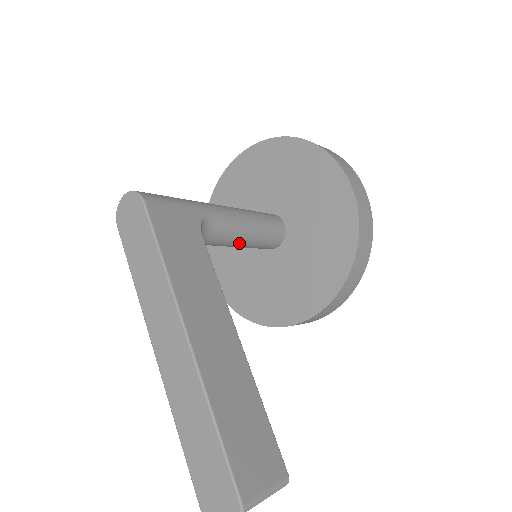
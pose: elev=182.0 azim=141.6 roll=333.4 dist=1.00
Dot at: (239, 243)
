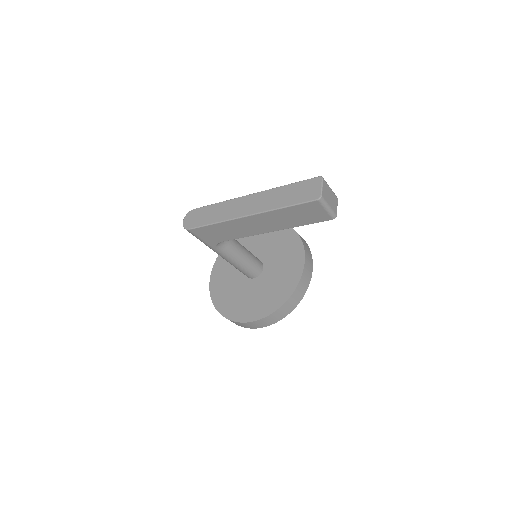
Dot at: (244, 251)
